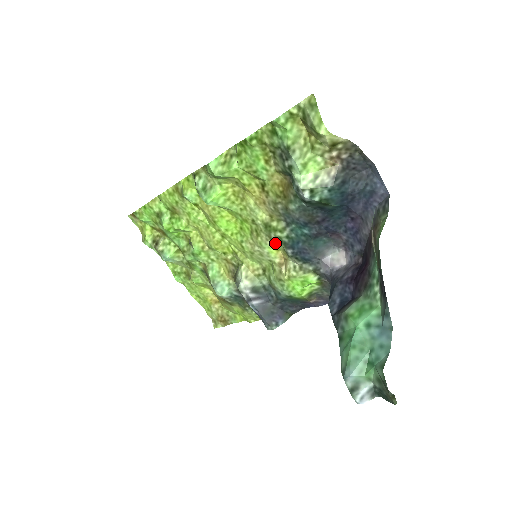
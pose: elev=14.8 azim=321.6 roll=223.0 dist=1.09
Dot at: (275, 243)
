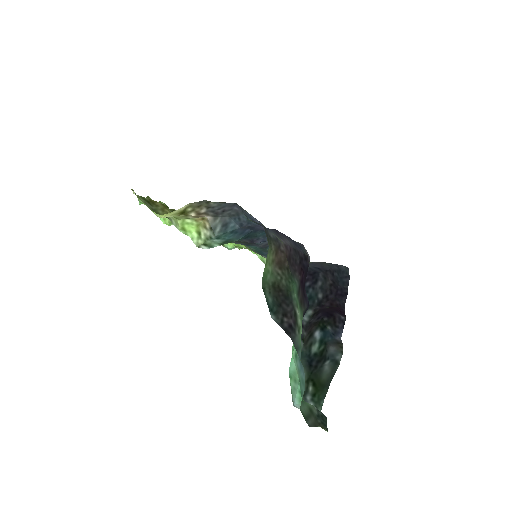
Dot at: occluded
